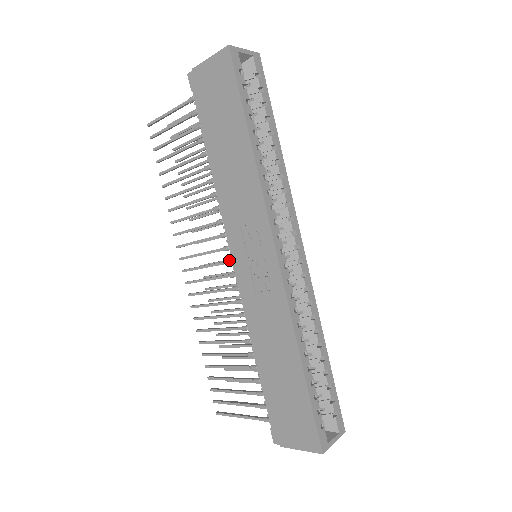
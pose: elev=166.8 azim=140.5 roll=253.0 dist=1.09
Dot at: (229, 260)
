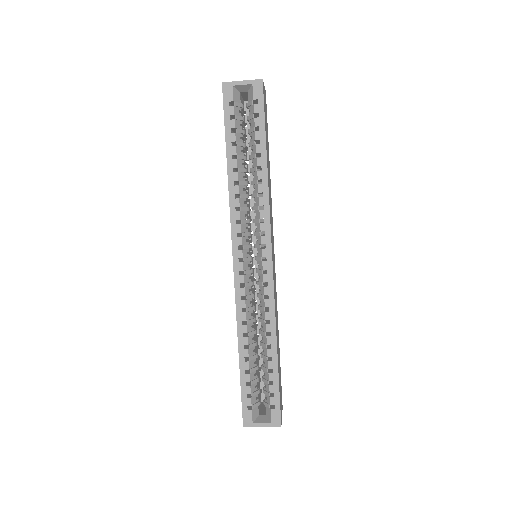
Dot at: occluded
